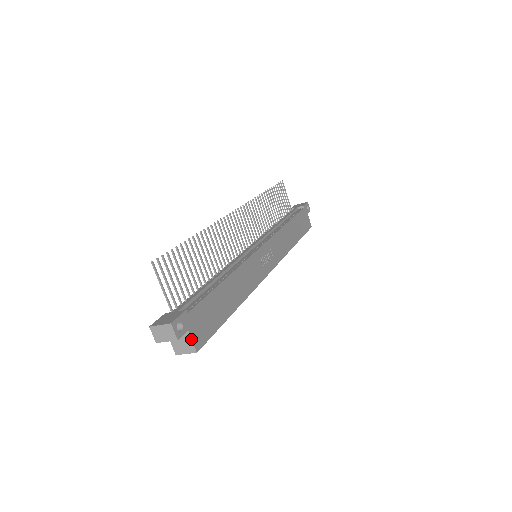
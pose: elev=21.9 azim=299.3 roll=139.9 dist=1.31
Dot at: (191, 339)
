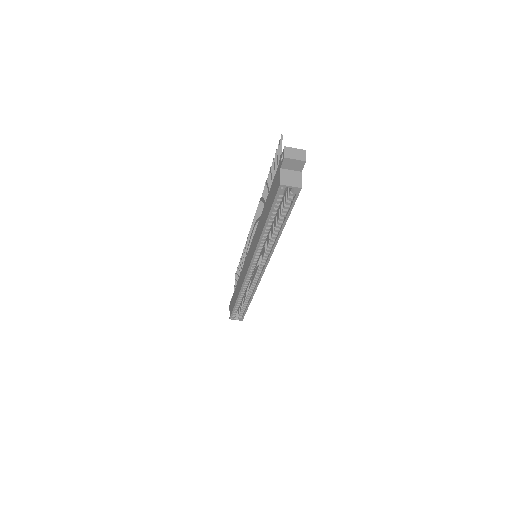
Dot at: (301, 178)
